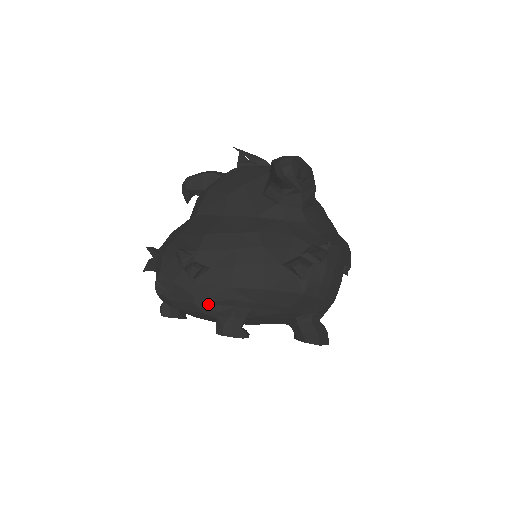
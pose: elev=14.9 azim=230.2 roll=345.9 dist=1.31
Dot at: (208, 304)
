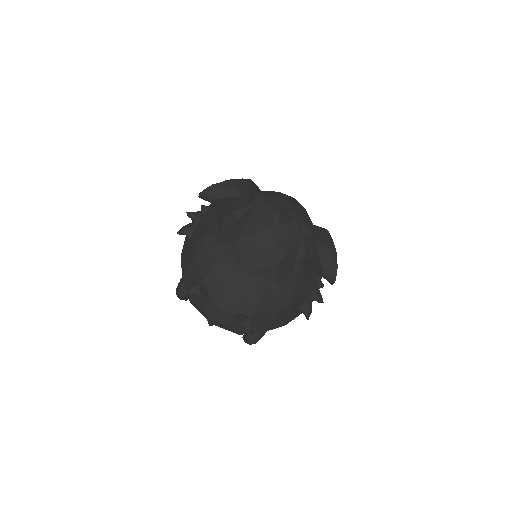
Dot at: occluded
